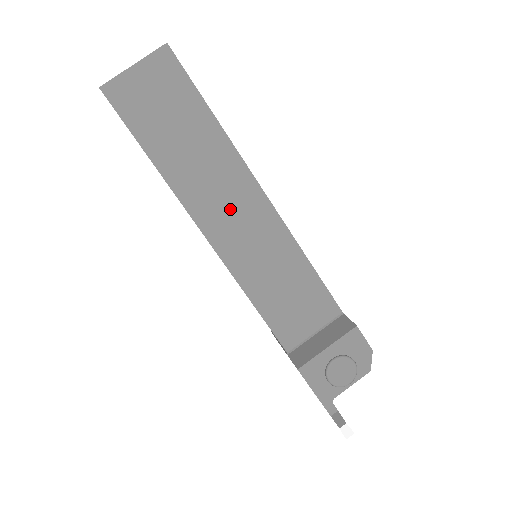
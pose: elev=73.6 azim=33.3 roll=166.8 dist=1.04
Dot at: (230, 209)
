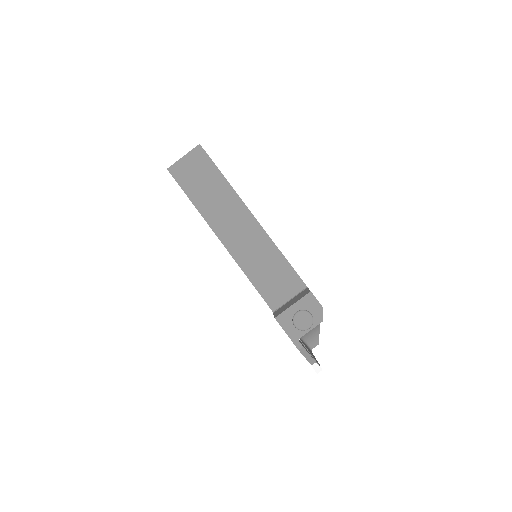
Dot at: (235, 226)
